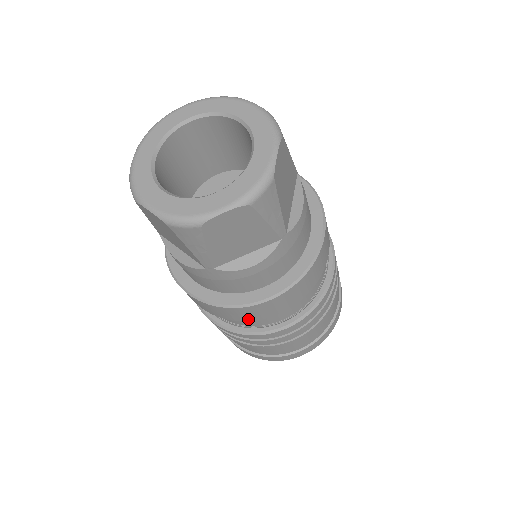
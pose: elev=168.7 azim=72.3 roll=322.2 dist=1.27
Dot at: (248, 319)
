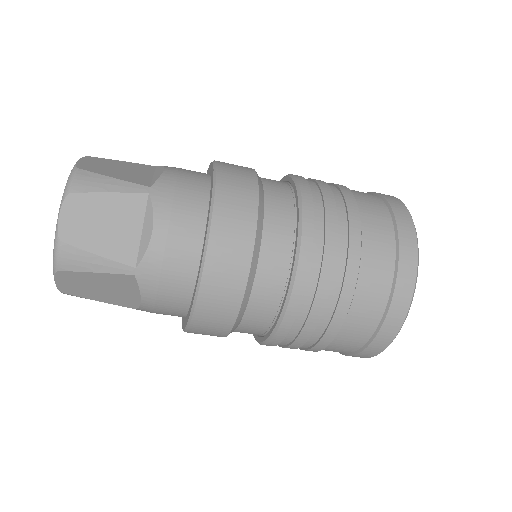
Dot at: (219, 336)
